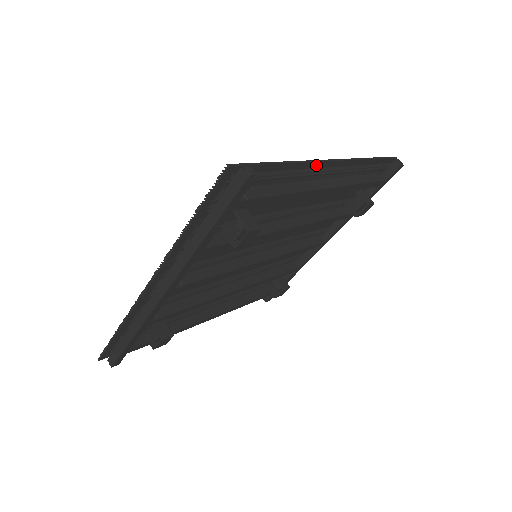
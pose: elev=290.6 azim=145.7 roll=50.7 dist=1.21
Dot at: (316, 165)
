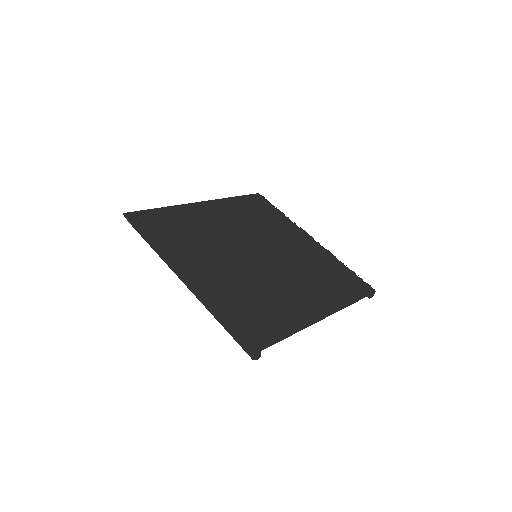
Dot at: (310, 322)
